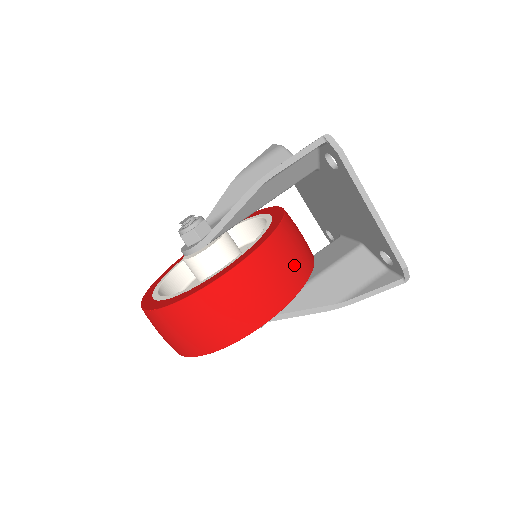
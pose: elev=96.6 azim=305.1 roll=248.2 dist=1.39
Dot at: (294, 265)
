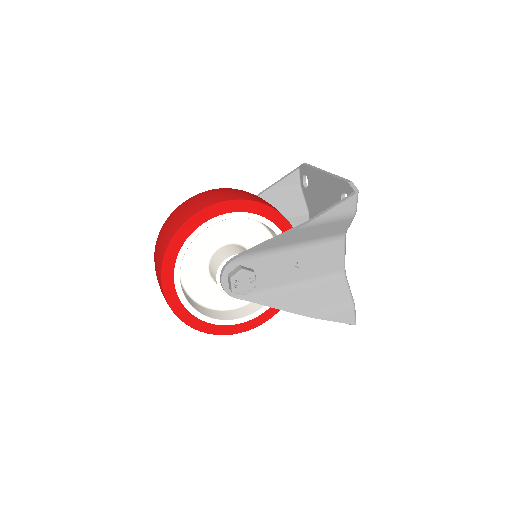
Dot at: occluded
